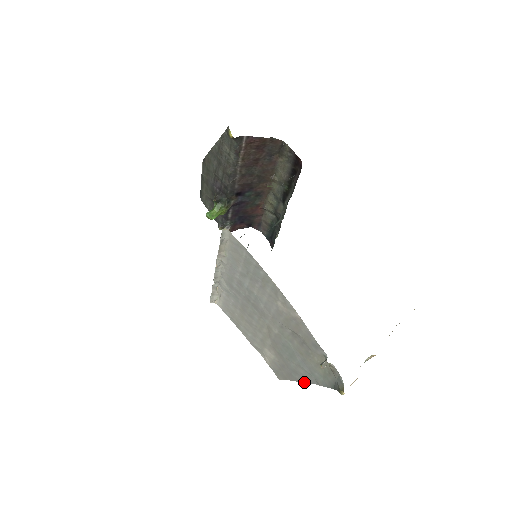
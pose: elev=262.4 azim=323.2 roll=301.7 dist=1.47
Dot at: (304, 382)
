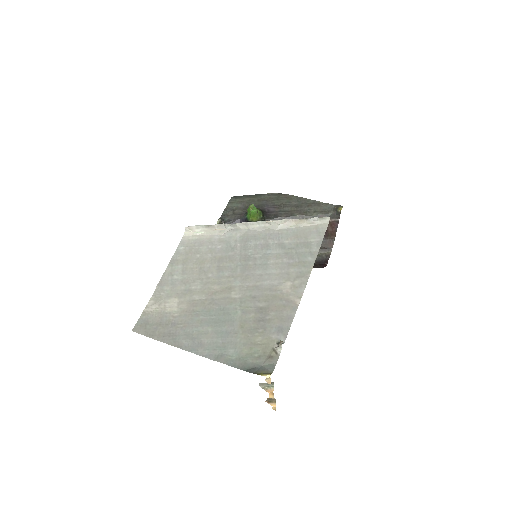
Dot at: (187, 350)
